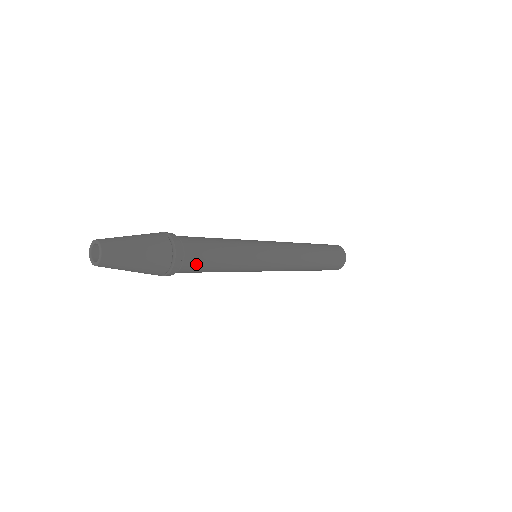
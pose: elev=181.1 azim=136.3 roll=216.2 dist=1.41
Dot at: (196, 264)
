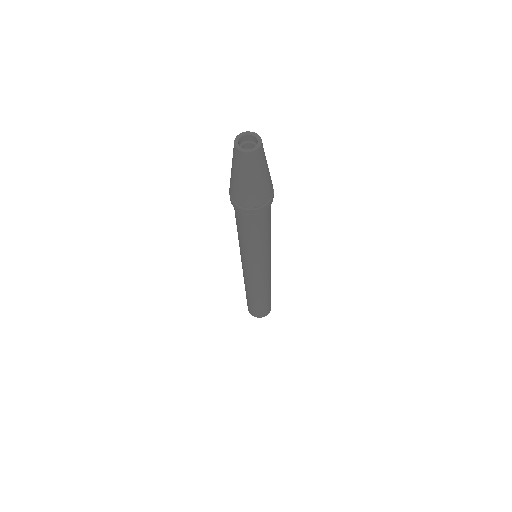
Dot at: (256, 223)
